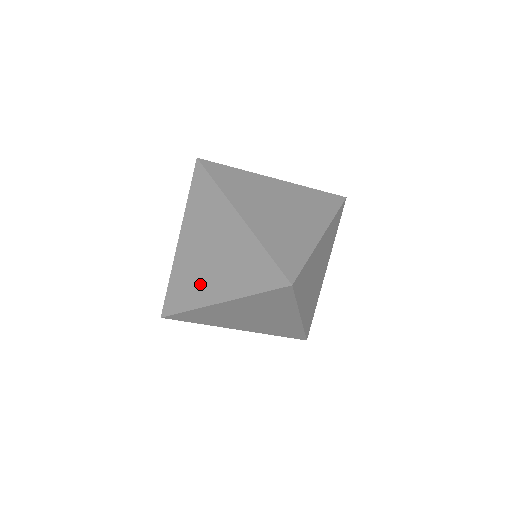
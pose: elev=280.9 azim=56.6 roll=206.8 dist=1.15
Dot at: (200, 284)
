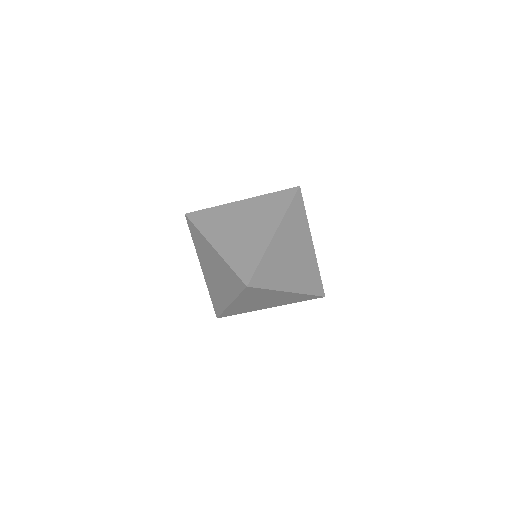
Dot at: (219, 294)
